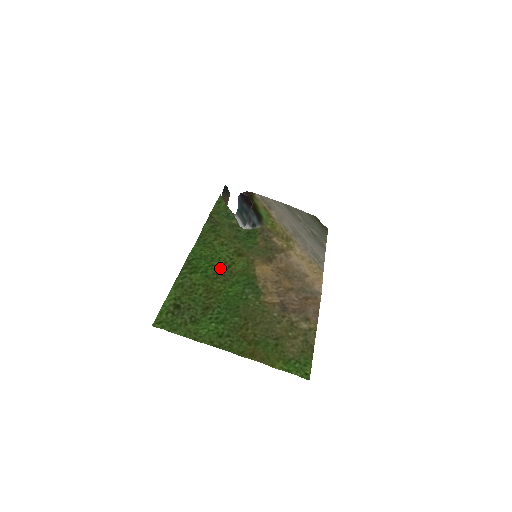
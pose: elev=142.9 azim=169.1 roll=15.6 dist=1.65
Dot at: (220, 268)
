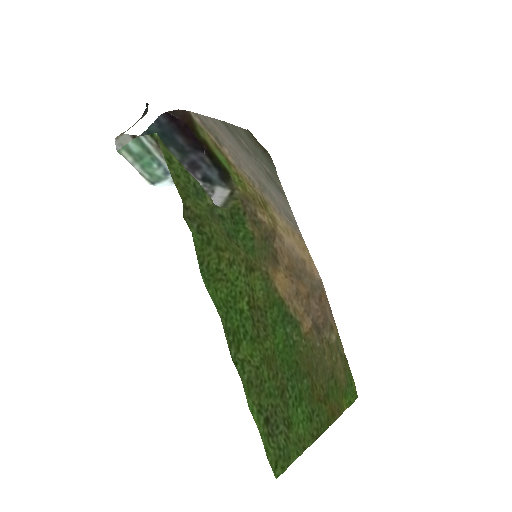
Dot at: (251, 311)
